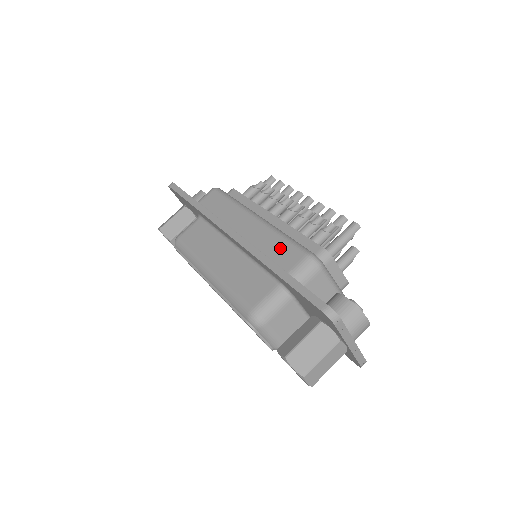
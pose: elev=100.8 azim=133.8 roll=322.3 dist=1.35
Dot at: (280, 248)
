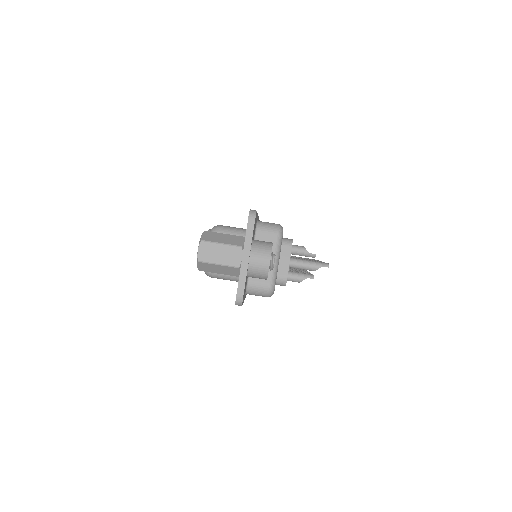
Dot at: occluded
